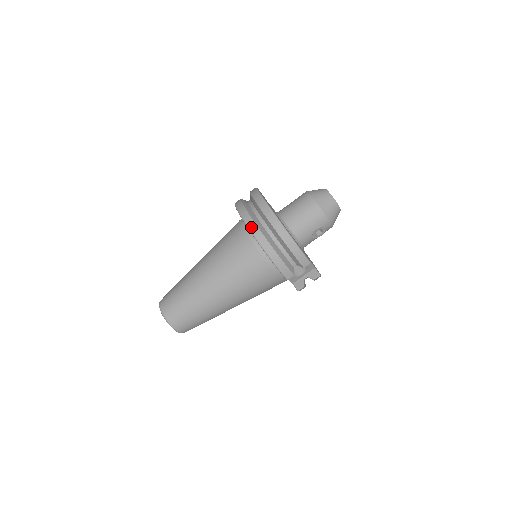
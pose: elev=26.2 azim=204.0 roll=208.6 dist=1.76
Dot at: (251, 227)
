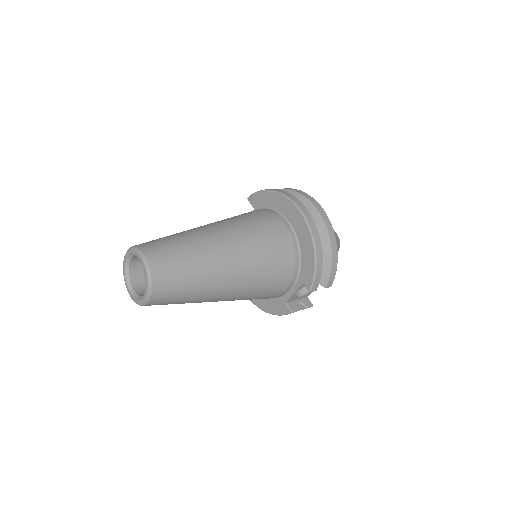
Dot at: (308, 218)
